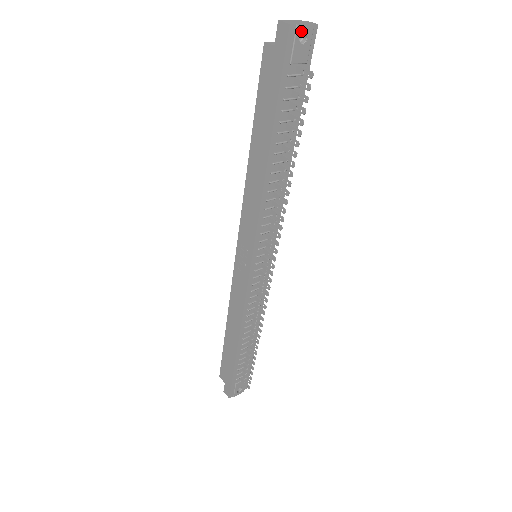
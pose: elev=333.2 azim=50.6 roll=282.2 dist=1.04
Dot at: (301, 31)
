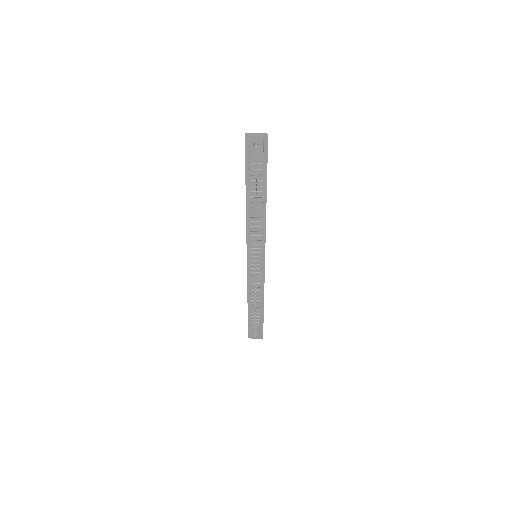
Dot at: (253, 142)
